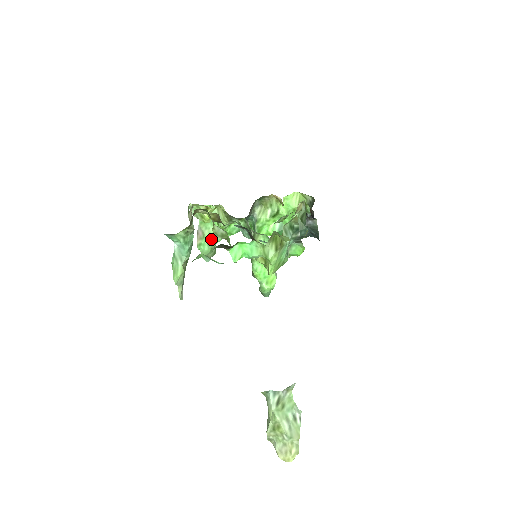
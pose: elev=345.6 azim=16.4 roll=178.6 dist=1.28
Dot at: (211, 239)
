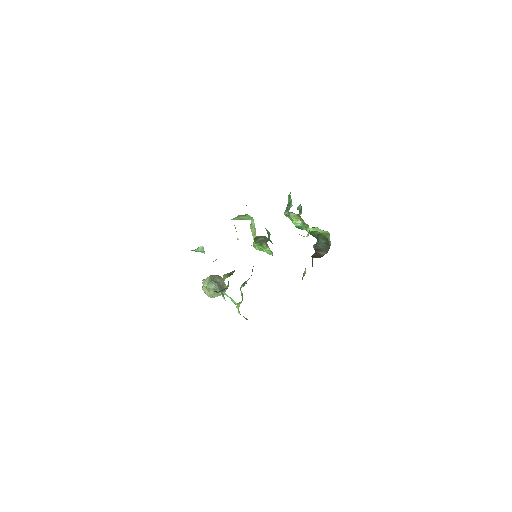
Dot at: (242, 219)
